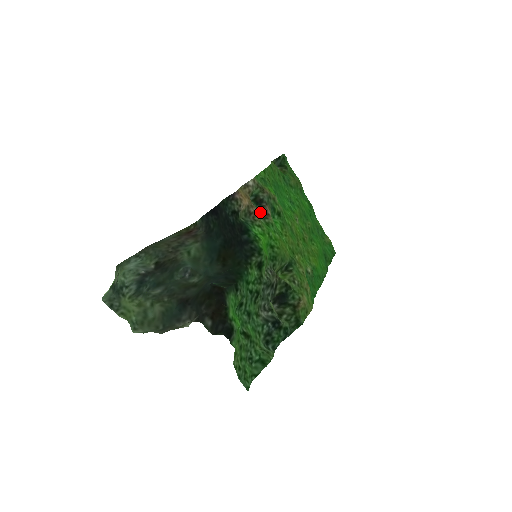
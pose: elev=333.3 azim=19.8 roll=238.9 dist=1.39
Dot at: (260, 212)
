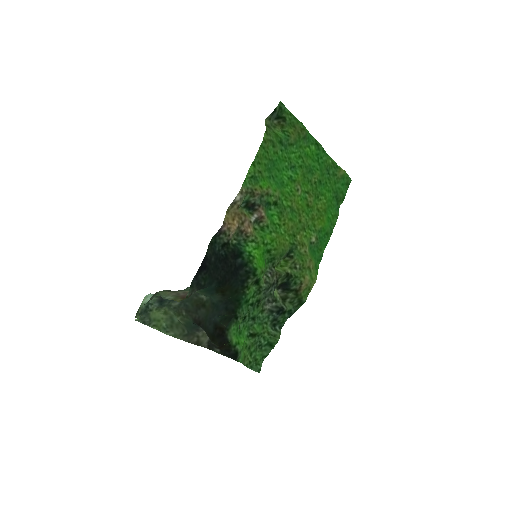
Dot at: (253, 220)
